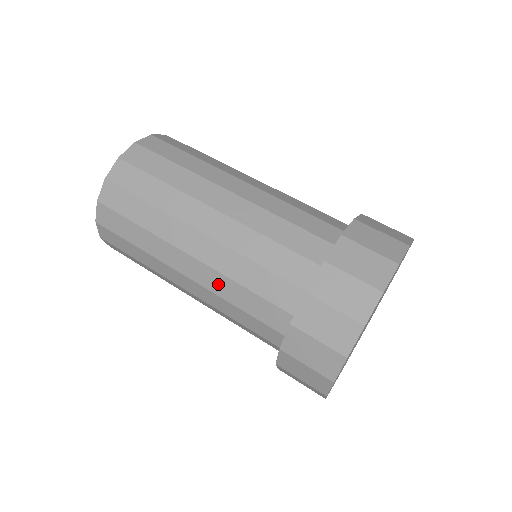
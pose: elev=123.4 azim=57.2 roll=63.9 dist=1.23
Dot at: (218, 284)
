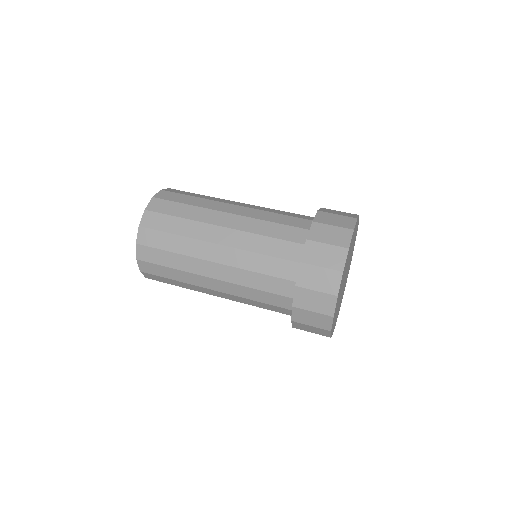
Dot at: (238, 277)
